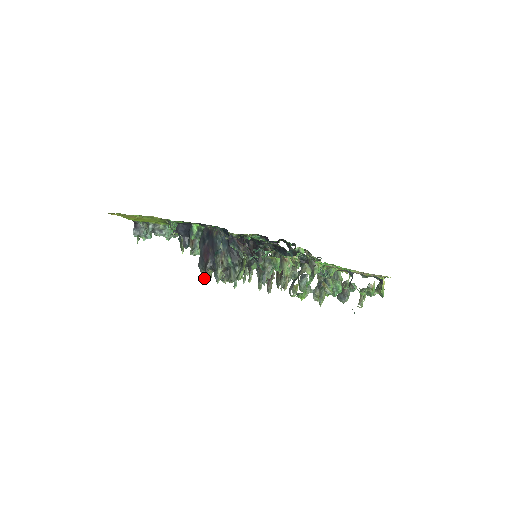
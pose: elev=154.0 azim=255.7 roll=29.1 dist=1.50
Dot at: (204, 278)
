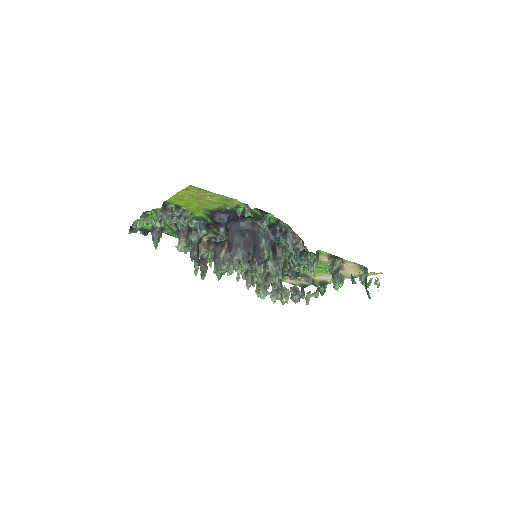
Dot at: (218, 272)
